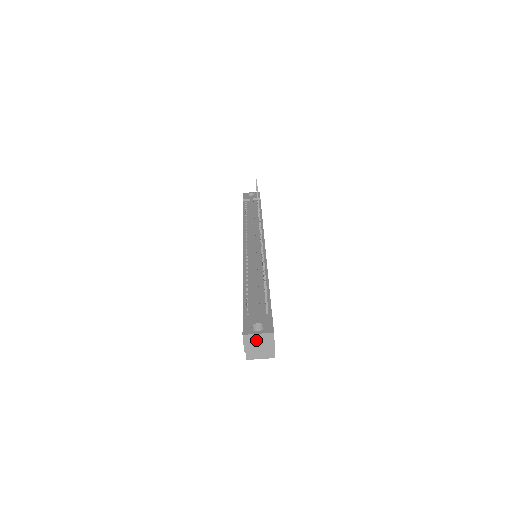
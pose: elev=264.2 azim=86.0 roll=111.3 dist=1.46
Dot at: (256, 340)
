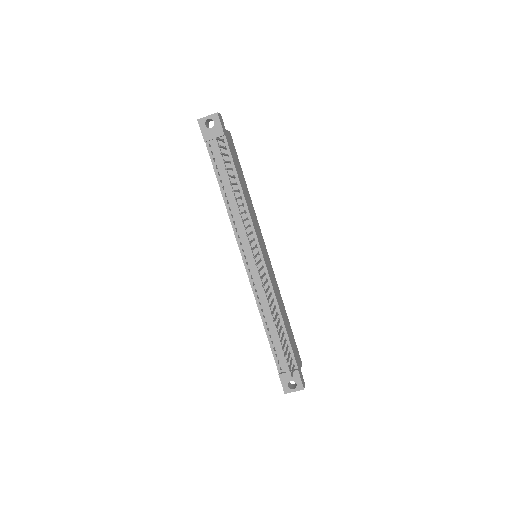
Dot at: (293, 390)
